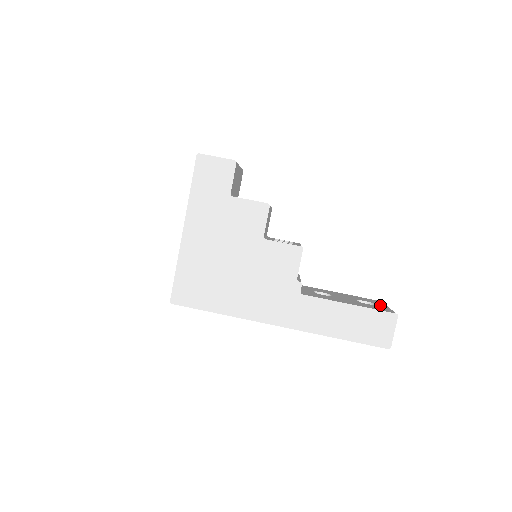
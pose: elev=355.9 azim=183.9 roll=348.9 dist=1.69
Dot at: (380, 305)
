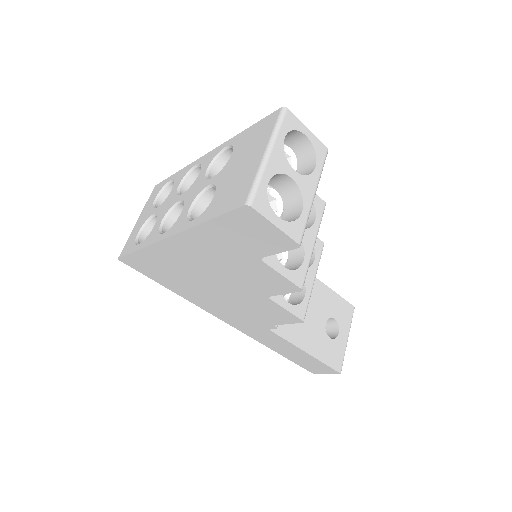
Dot at: (342, 336)
